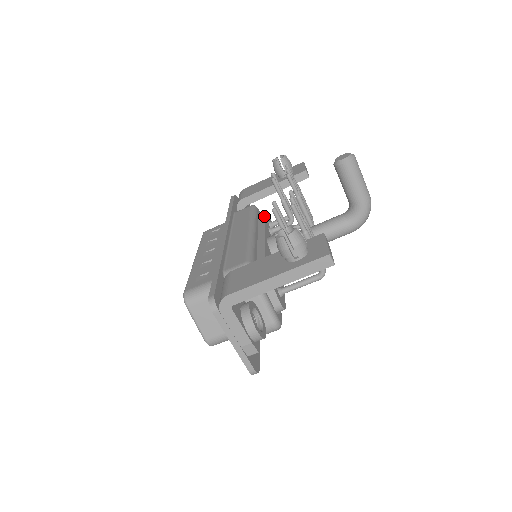
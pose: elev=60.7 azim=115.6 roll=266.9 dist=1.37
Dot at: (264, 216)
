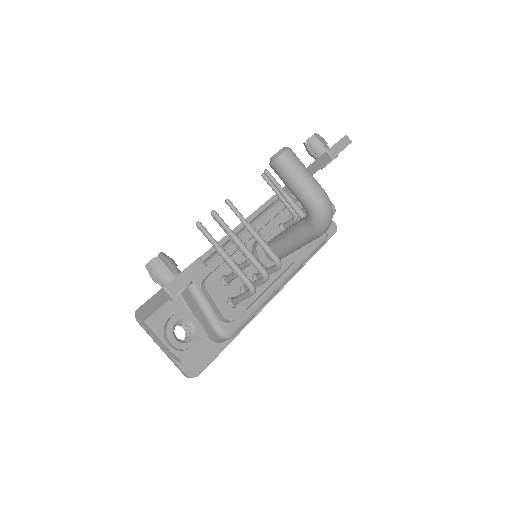
Dot at: (283, 209)
